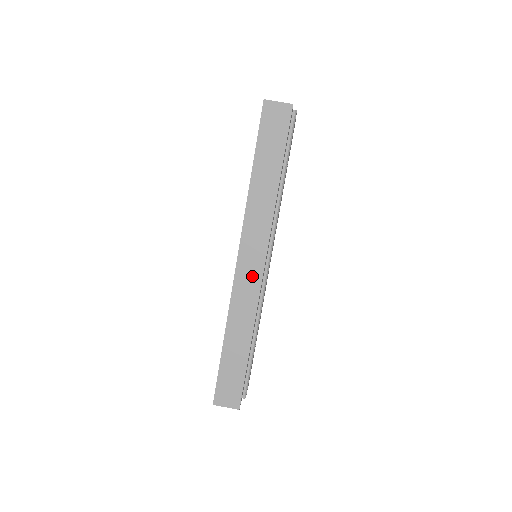
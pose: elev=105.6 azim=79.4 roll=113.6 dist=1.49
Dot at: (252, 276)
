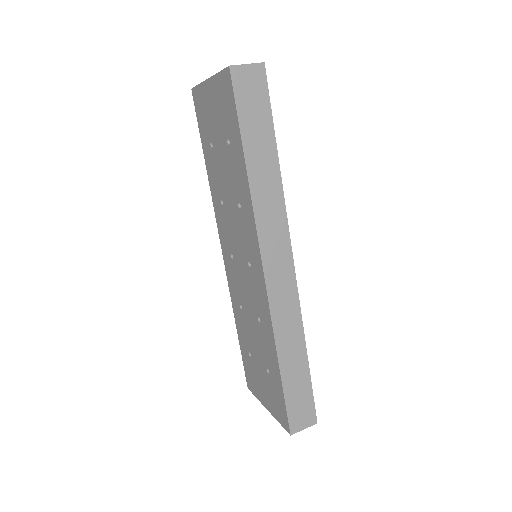
Dot at: (285, 281)
